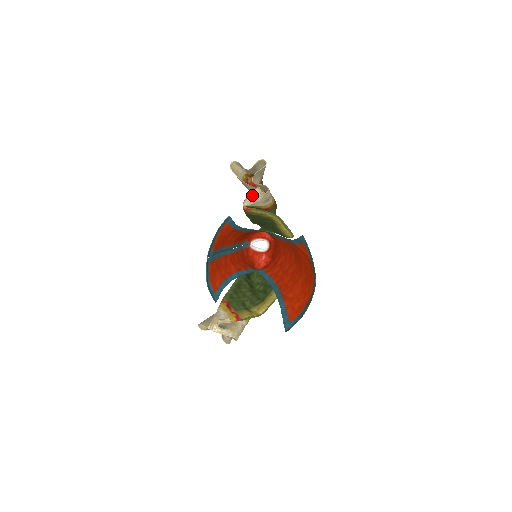
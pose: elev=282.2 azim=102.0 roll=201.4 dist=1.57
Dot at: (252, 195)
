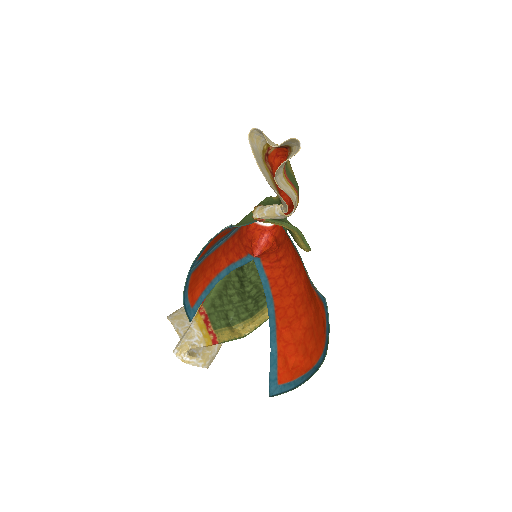
Dot at: (269, 211)
